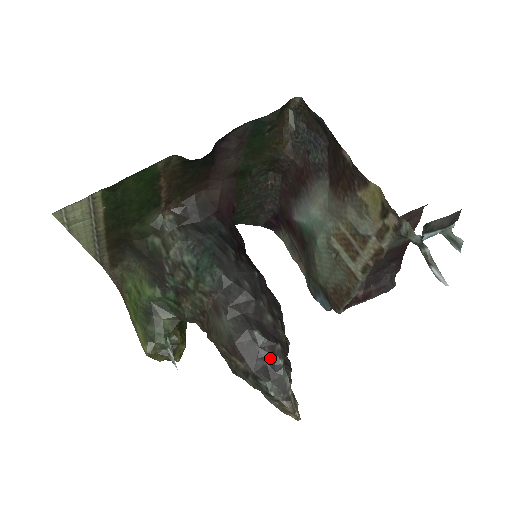
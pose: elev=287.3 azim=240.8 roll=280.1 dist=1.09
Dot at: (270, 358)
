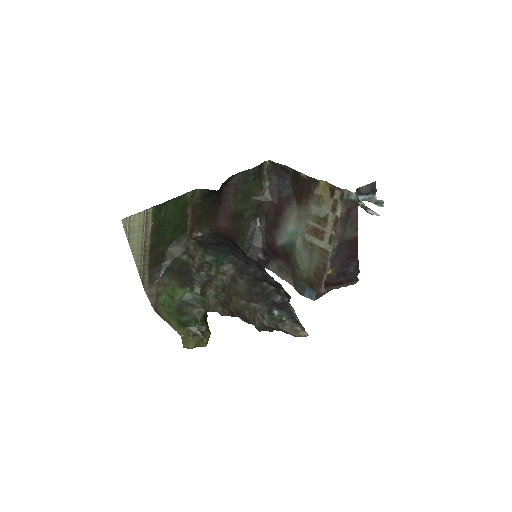
Dot at: (278, 297)
